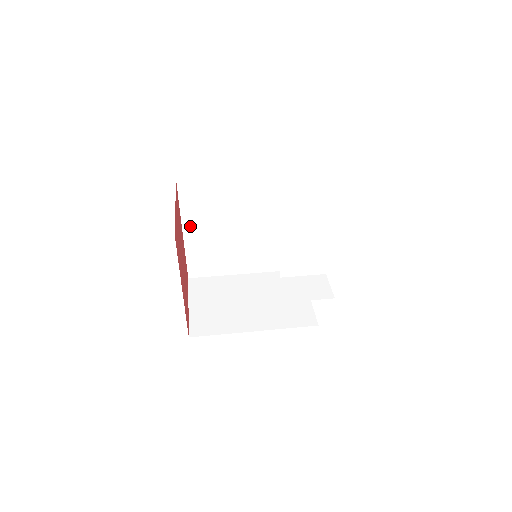
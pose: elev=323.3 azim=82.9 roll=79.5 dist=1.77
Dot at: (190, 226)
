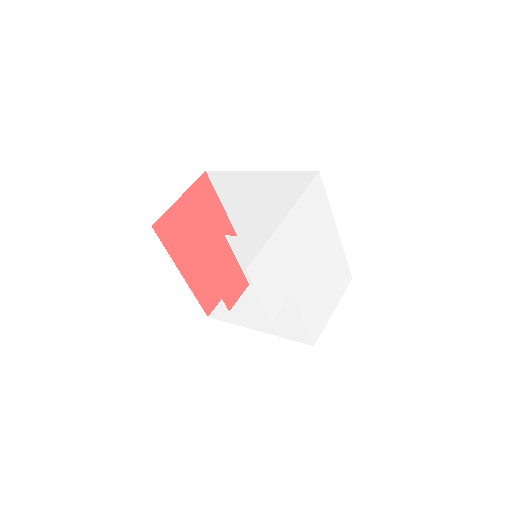
Dot at: (233, 214)
